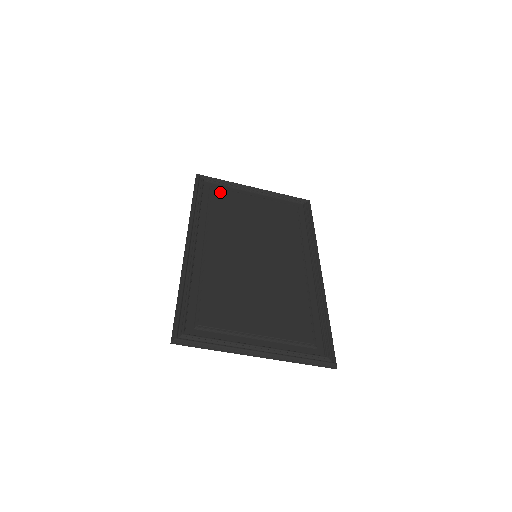
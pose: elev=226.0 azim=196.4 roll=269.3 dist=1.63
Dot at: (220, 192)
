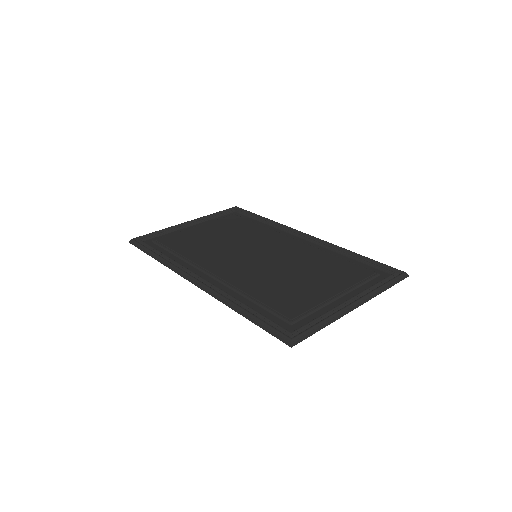
Dot at: (167, 239)
